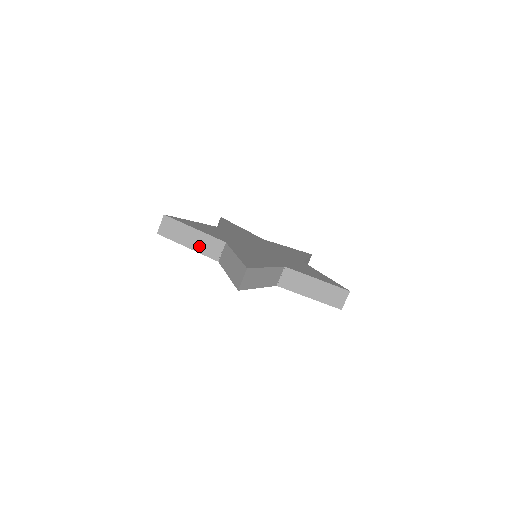
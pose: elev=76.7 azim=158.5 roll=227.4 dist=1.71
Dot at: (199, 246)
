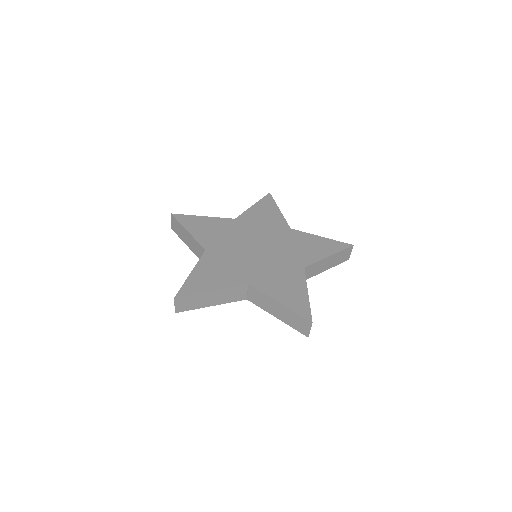
Dot at: (223, 300)
